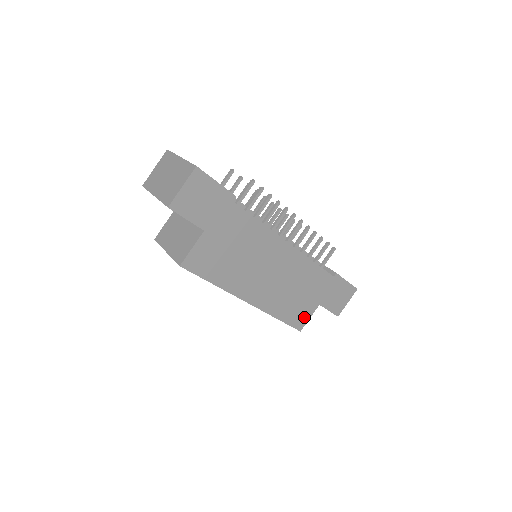
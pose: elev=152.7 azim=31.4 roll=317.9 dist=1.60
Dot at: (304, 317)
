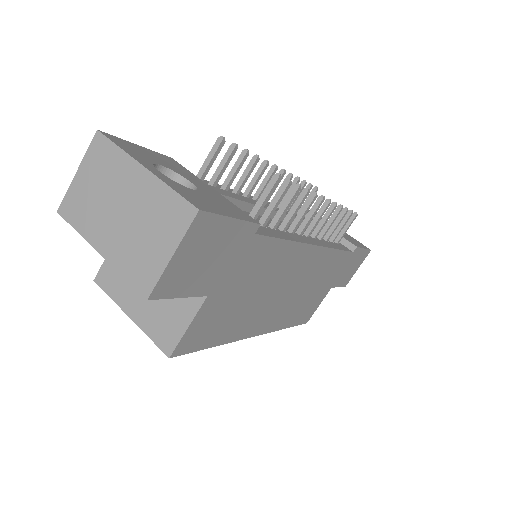
Dot at: (313, 308)
